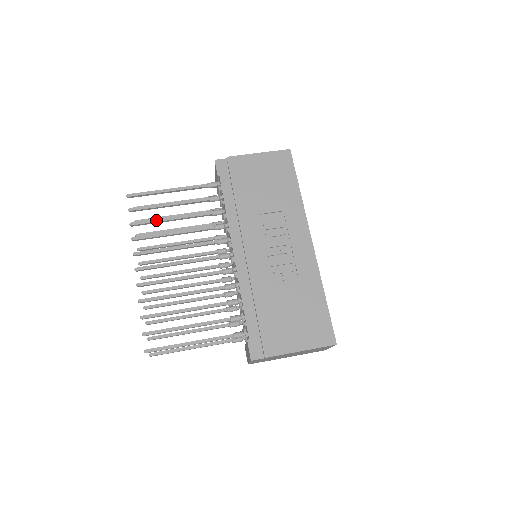
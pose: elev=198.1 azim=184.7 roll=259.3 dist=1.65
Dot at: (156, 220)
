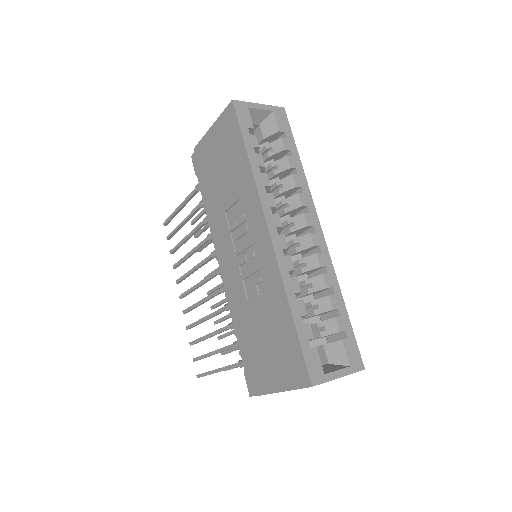
Dot at: (179, 244)
